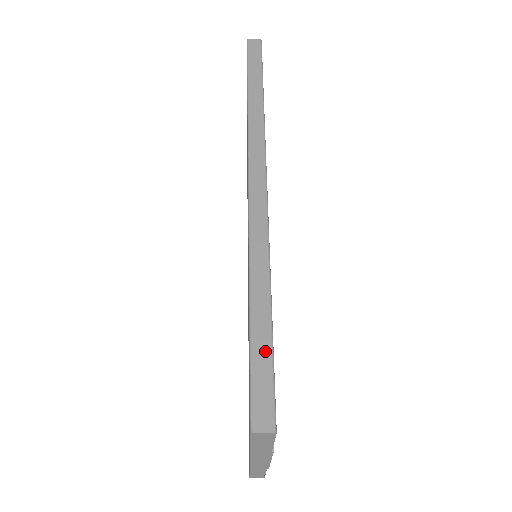
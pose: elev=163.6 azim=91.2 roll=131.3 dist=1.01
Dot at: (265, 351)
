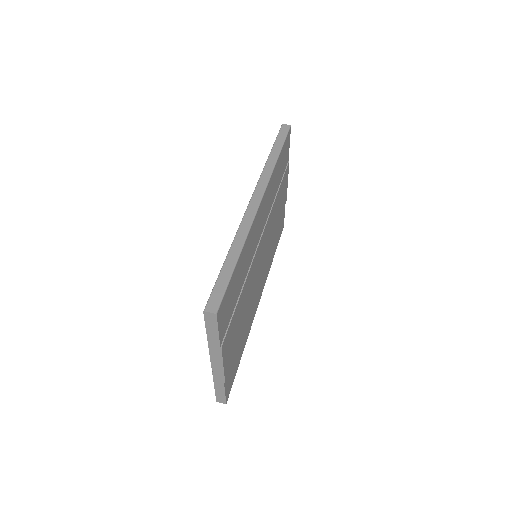
Dot at: (225, 279)
